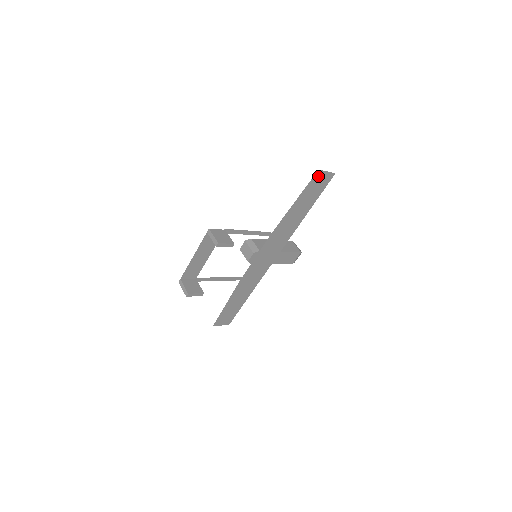
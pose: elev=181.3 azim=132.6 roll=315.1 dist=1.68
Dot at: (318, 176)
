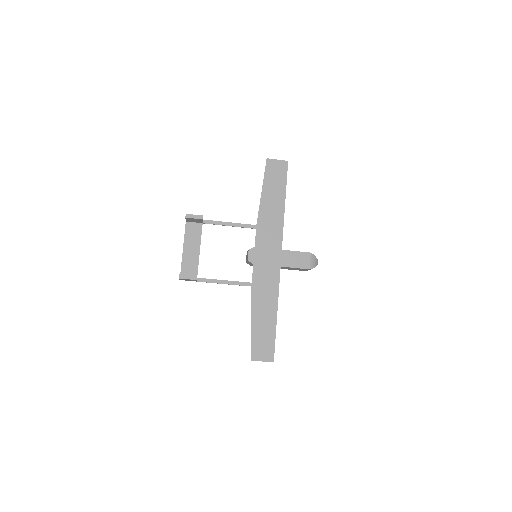
Dot at: (271, 165)
